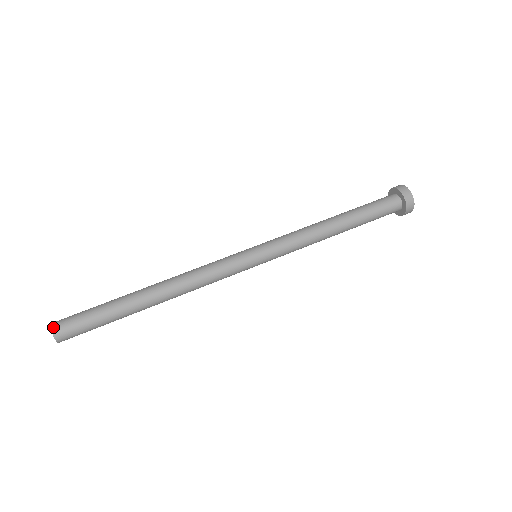
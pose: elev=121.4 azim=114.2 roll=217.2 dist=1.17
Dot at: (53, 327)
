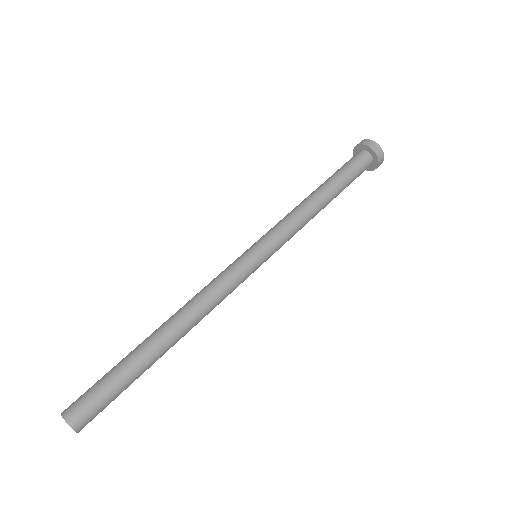
Dot at: (74, 426)
